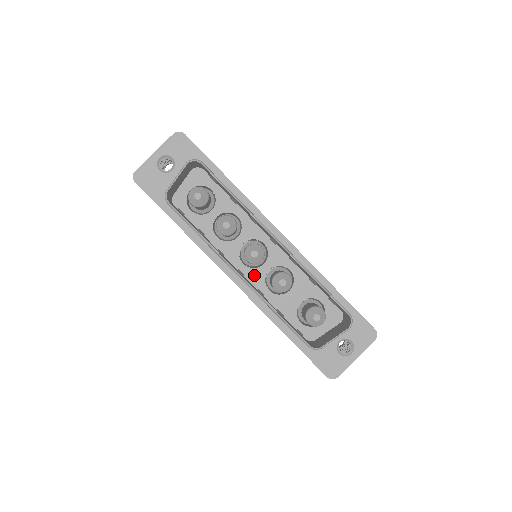
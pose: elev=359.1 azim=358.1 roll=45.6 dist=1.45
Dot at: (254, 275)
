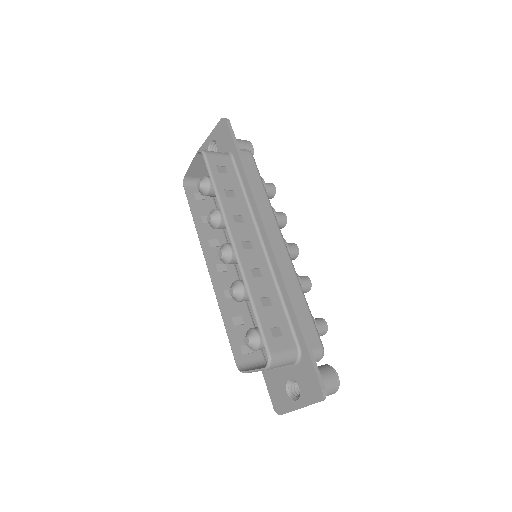
Dot at: occluded
